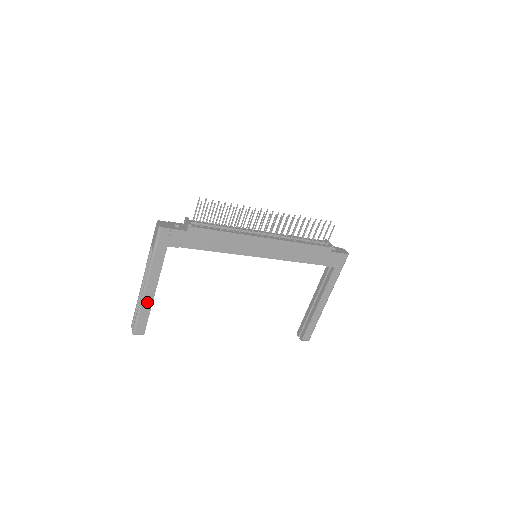
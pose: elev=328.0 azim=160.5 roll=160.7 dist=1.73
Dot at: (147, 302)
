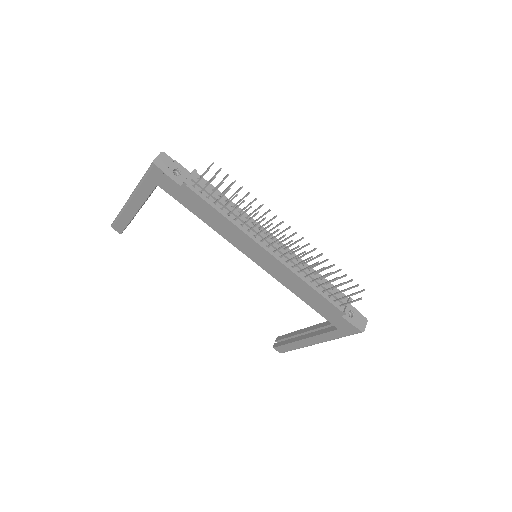
Dot at: (128, 214)
